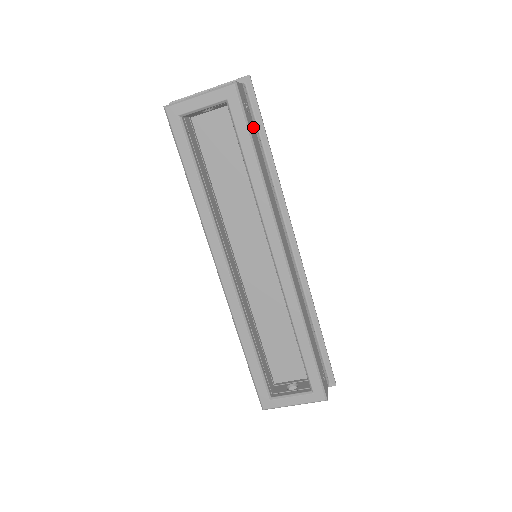
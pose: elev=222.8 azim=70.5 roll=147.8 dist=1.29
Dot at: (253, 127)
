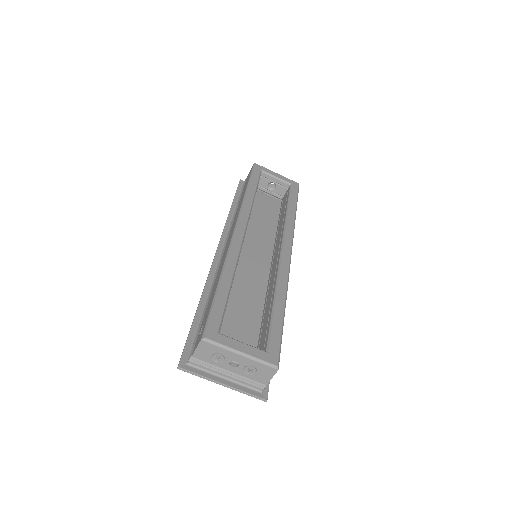
Dot at: occluded
